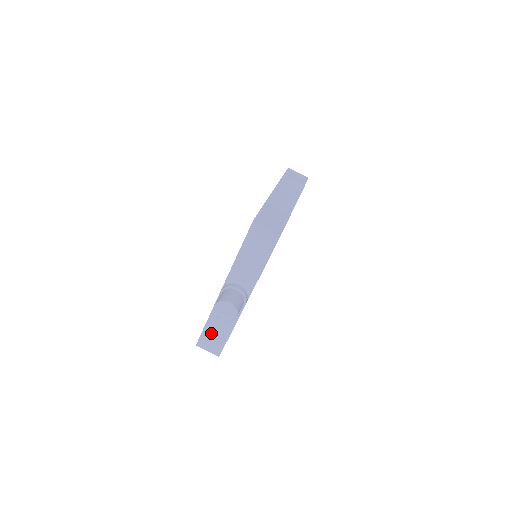
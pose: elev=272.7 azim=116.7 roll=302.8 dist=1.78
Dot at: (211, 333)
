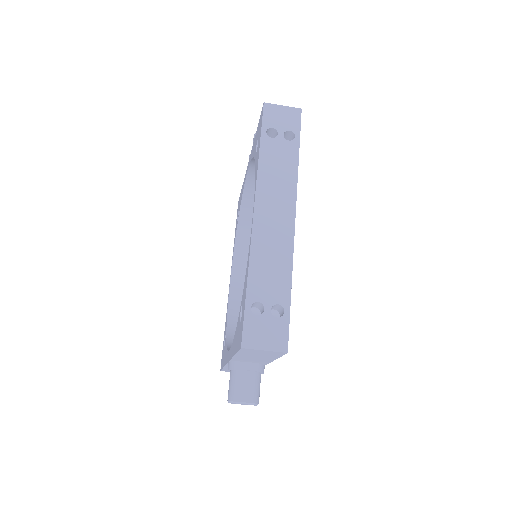
Dot at: occluded
